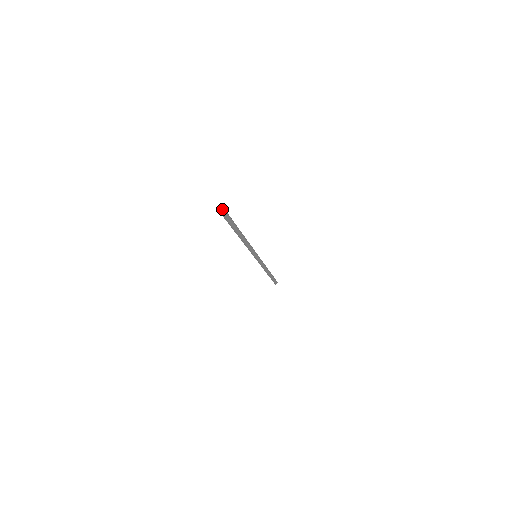
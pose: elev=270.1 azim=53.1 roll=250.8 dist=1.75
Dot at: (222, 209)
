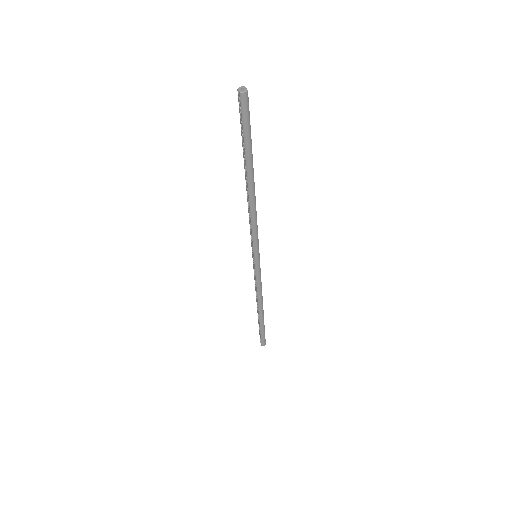
Dot at: (243, 90)
